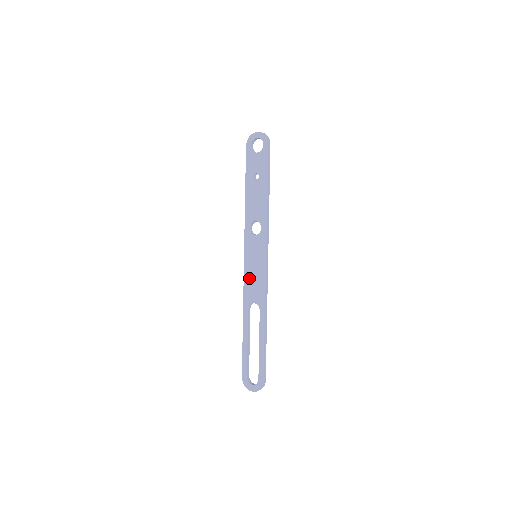
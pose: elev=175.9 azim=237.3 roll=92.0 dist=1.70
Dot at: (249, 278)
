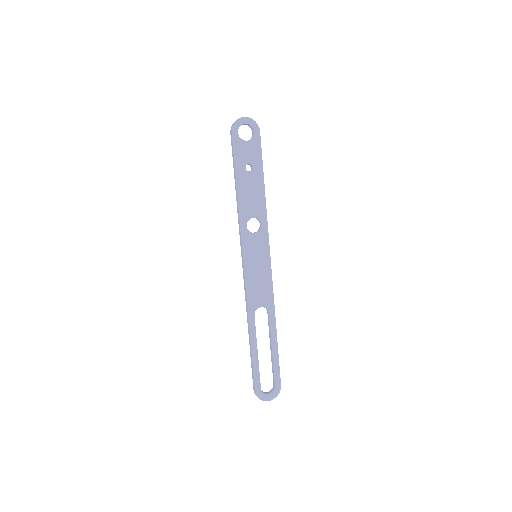
Dot at: (252, 282)
